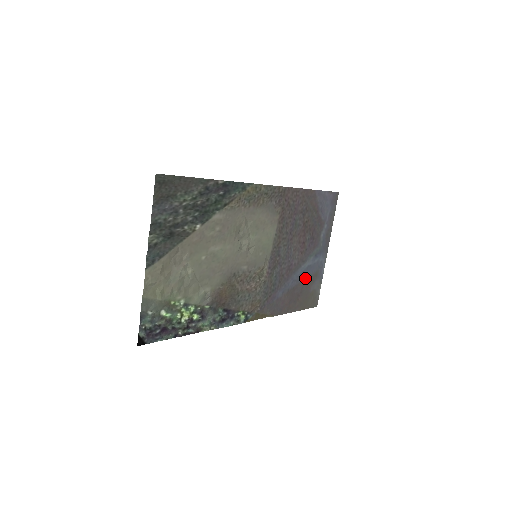
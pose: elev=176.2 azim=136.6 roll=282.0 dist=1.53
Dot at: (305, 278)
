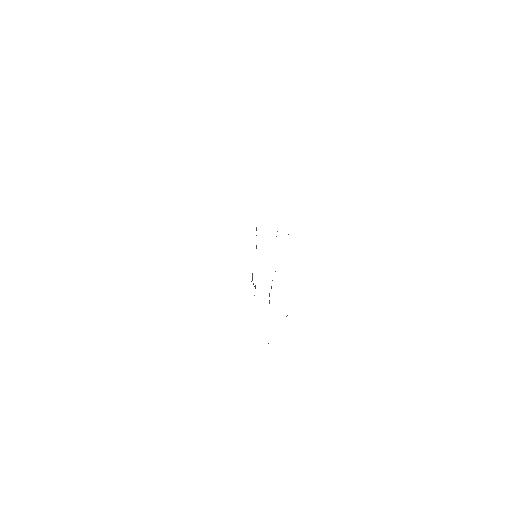
Dot at: occluded
